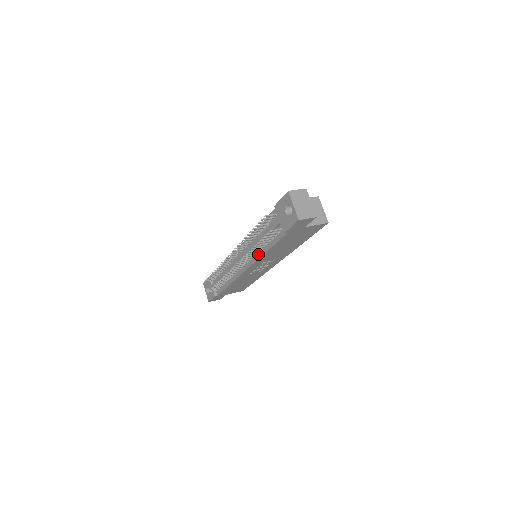
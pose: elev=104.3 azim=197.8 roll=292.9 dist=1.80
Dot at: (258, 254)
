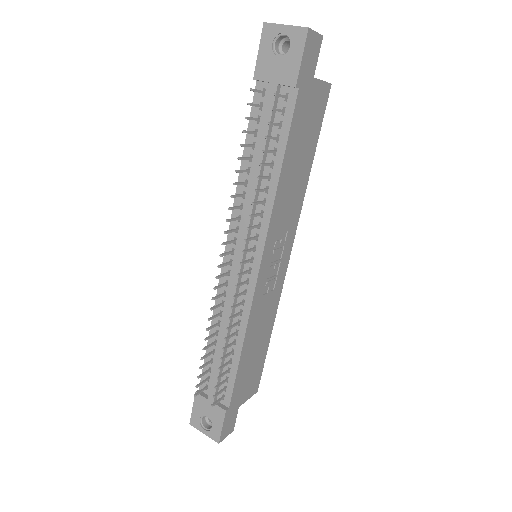
Dot at: (266, 204)
